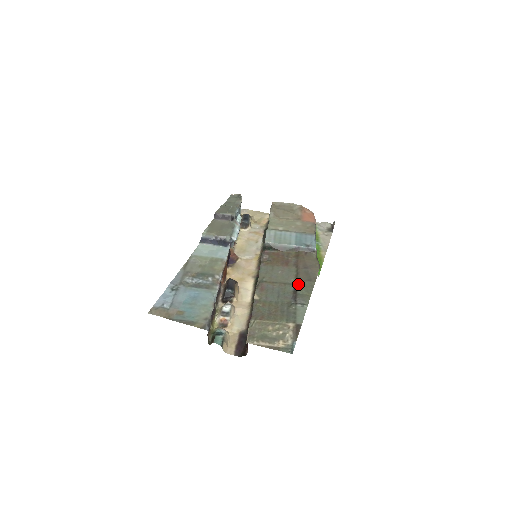
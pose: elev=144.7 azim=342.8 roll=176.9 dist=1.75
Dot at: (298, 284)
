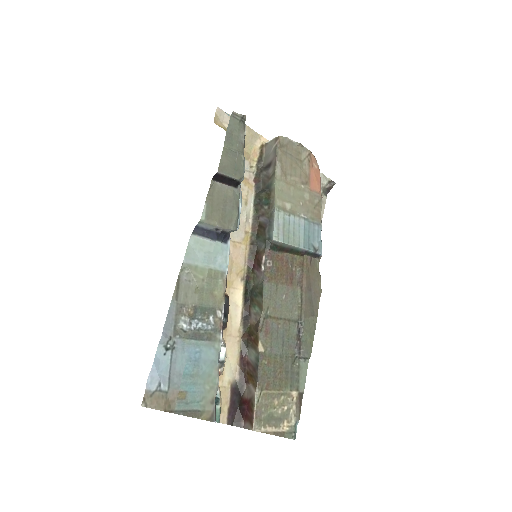
Dot at: (303, 324)
